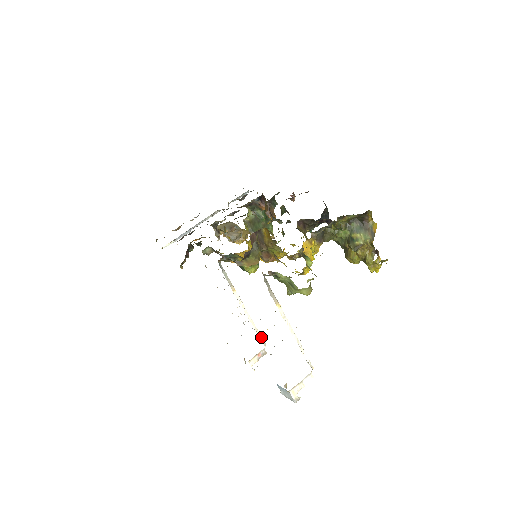
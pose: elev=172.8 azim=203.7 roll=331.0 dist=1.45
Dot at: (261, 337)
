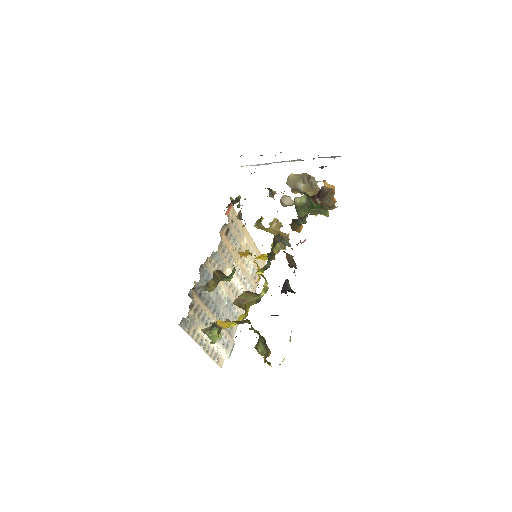
Dot at: occluded
